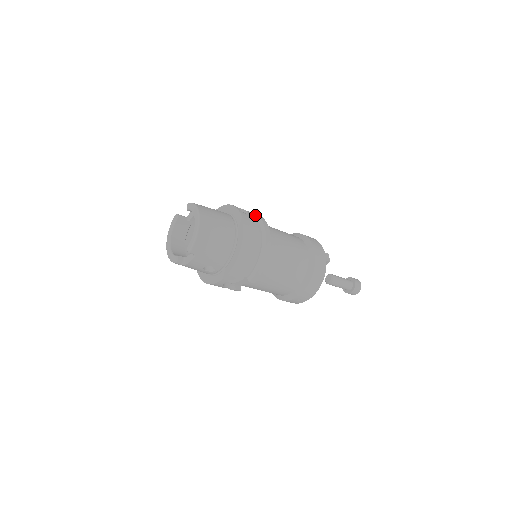
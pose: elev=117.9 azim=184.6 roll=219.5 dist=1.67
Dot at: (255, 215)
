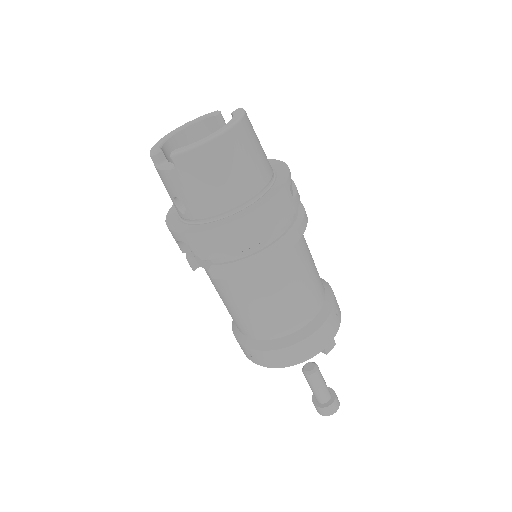
Dot at: (303, 210)
